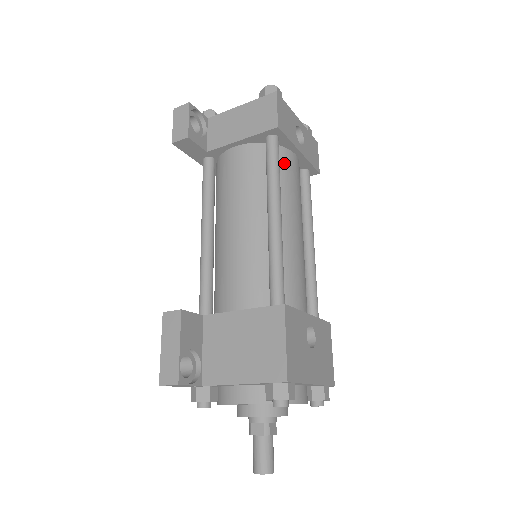
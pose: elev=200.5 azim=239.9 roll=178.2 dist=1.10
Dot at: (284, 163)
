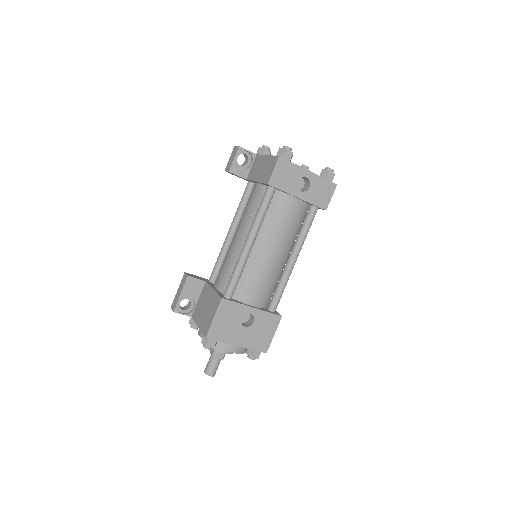
Dot at: (279, 205)
